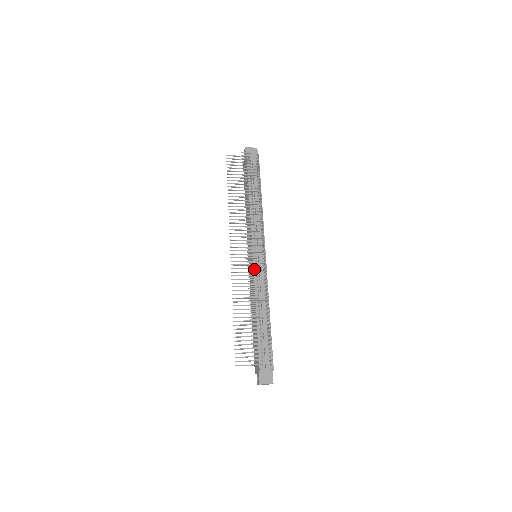
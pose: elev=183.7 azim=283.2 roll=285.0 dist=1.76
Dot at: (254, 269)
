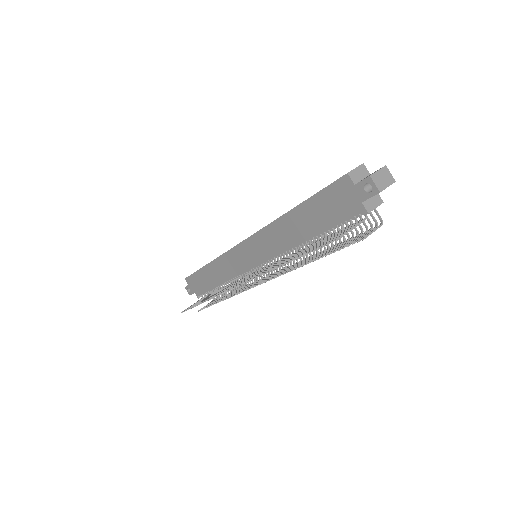
Dot at: (246, 272)
